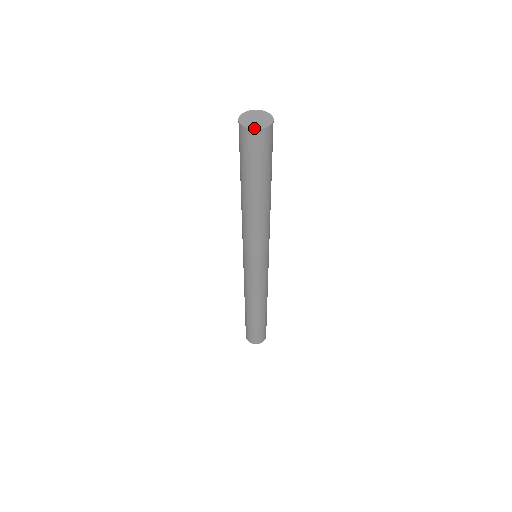
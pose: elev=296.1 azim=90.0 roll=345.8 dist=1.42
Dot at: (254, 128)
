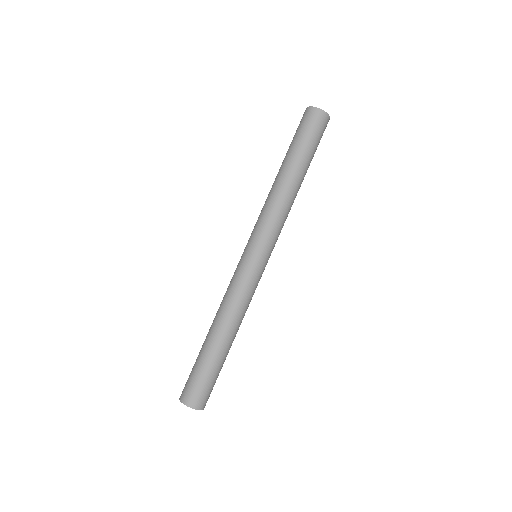
Dot at: (313, 107)
